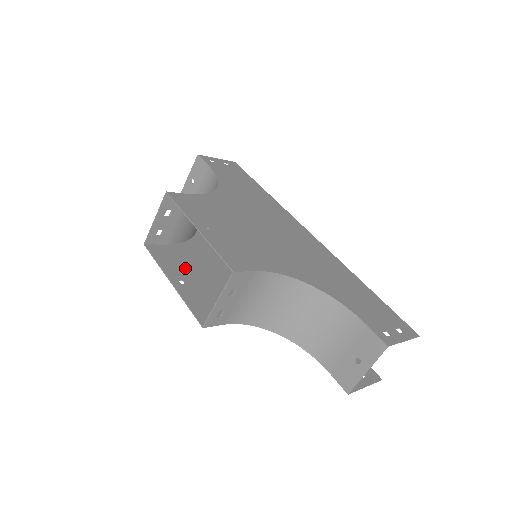
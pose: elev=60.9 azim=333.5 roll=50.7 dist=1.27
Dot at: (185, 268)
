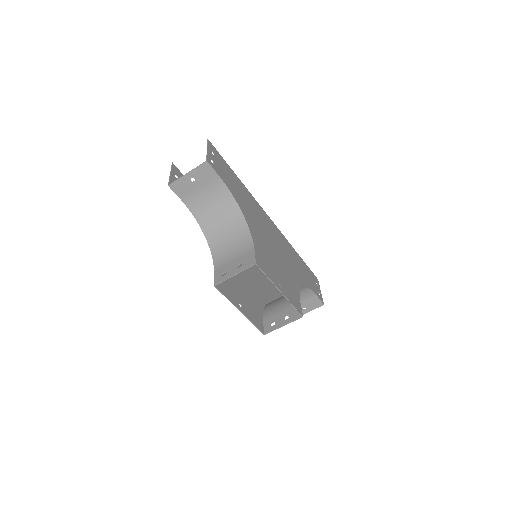
Dot at: (232, 289)
